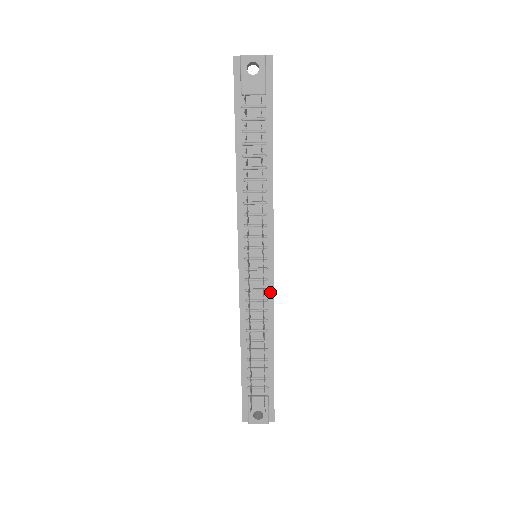
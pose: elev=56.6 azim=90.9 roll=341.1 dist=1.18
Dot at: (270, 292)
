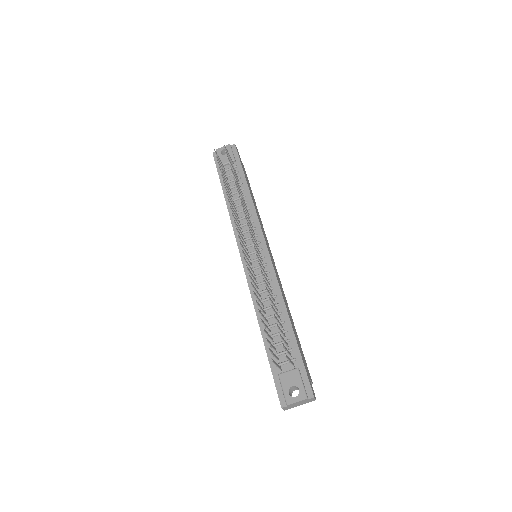
Dot at: (272, 273)
